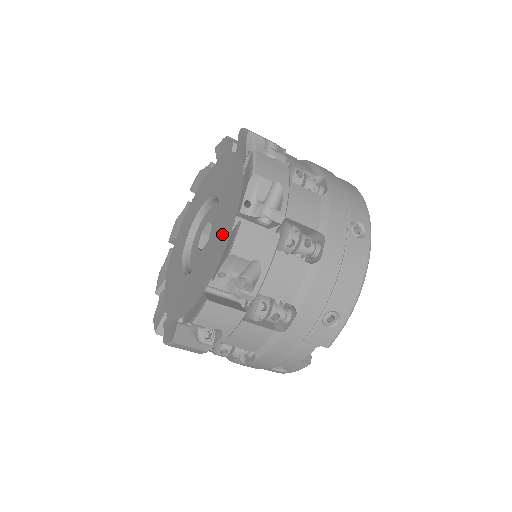
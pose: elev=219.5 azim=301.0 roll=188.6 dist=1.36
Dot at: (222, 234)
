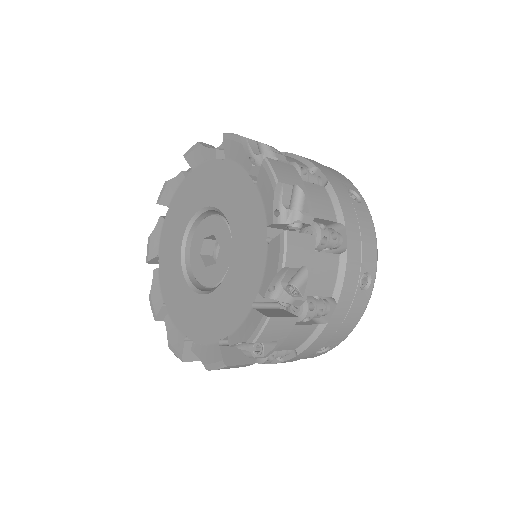
Dot at: (239, 295)
